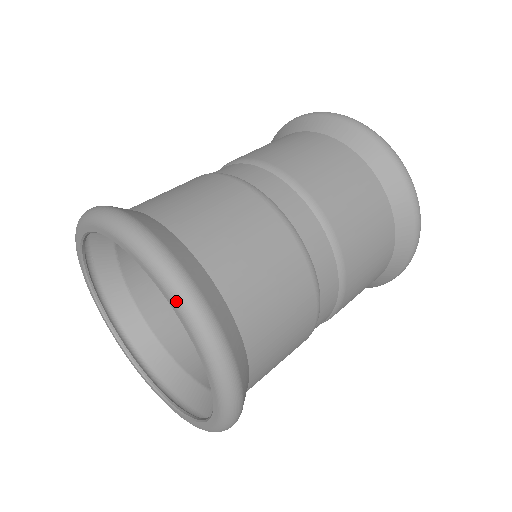
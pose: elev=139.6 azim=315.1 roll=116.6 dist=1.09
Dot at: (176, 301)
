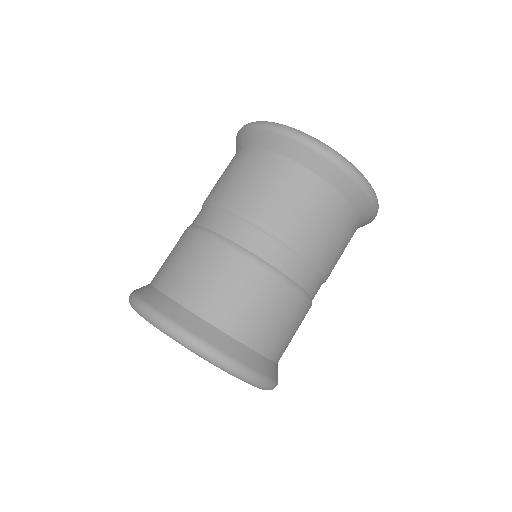
Dot at: occluded
